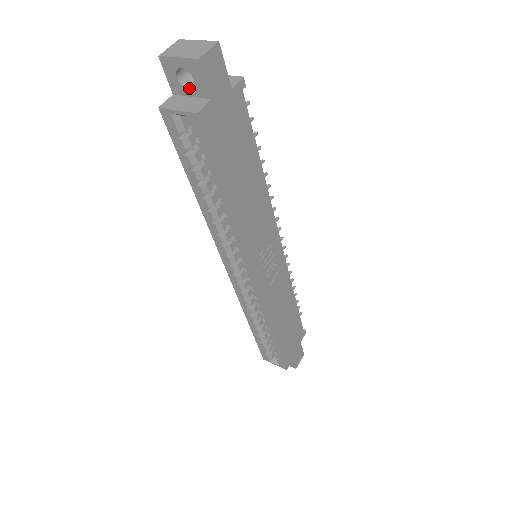
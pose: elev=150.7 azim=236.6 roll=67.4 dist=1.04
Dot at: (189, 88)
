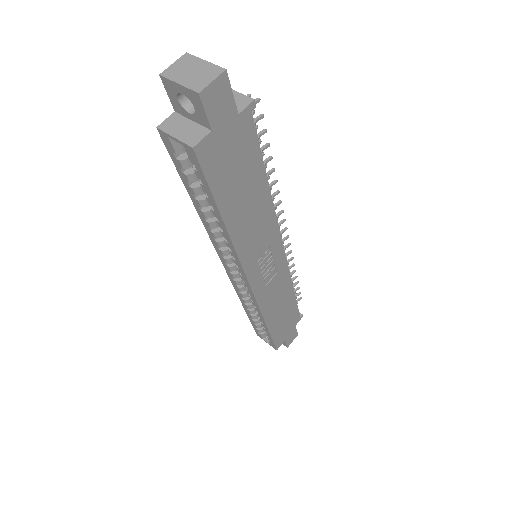
Dot at: (190, 113)
